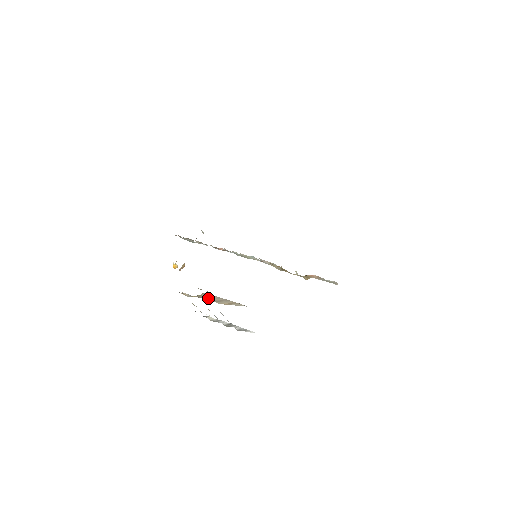
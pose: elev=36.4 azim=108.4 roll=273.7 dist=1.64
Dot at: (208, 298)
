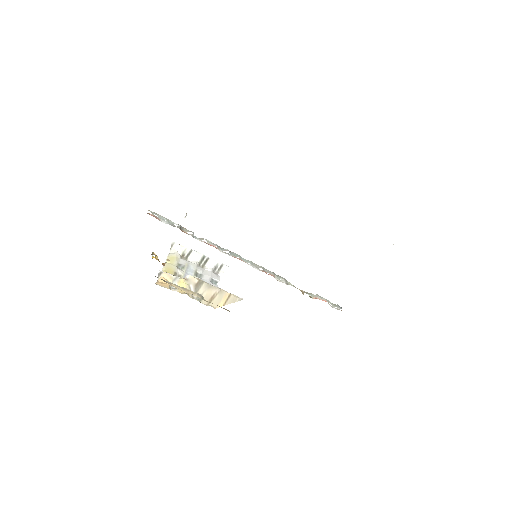
Dot at: occluded
